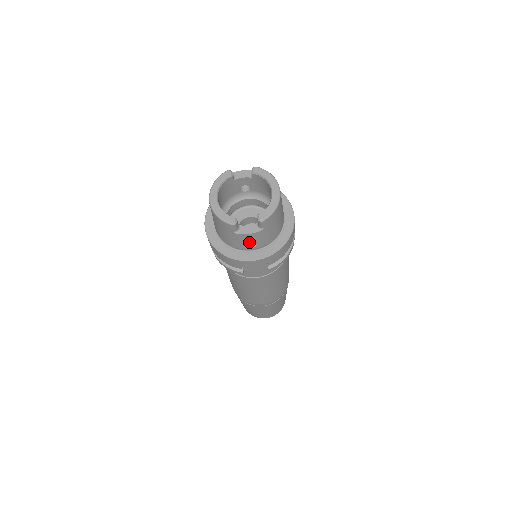
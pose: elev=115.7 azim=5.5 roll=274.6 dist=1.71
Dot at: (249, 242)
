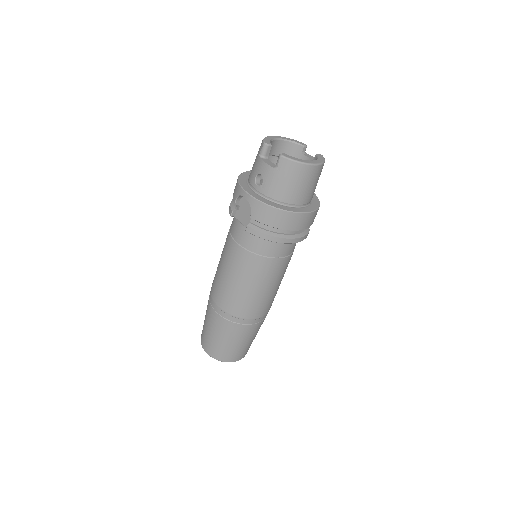
Dot at: occluded
